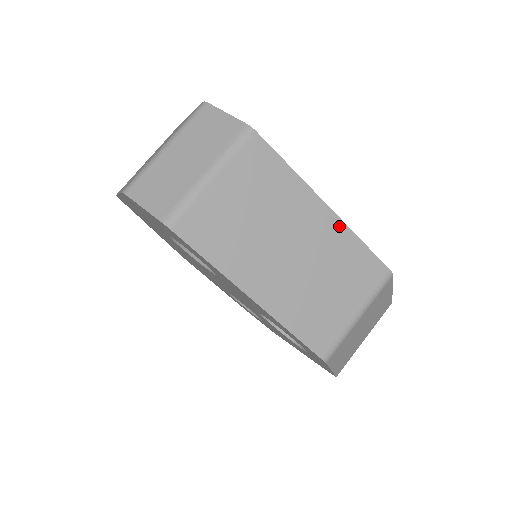
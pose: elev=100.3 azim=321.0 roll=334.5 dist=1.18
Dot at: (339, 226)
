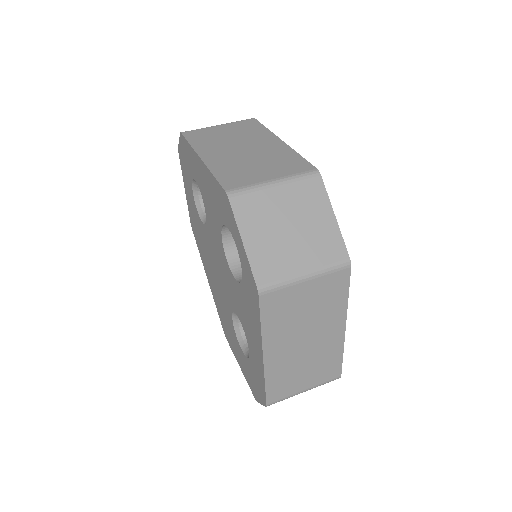
Dot at: (285, 147)
